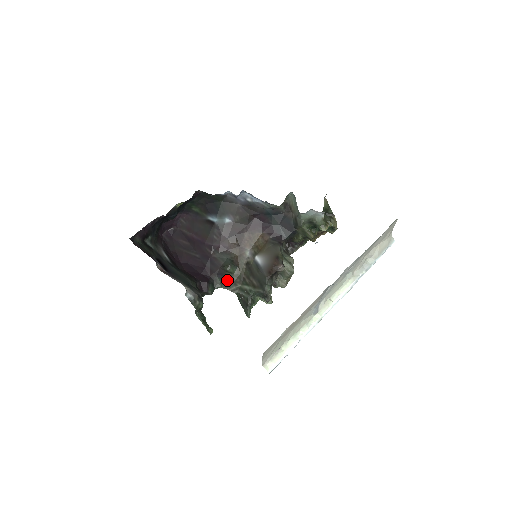
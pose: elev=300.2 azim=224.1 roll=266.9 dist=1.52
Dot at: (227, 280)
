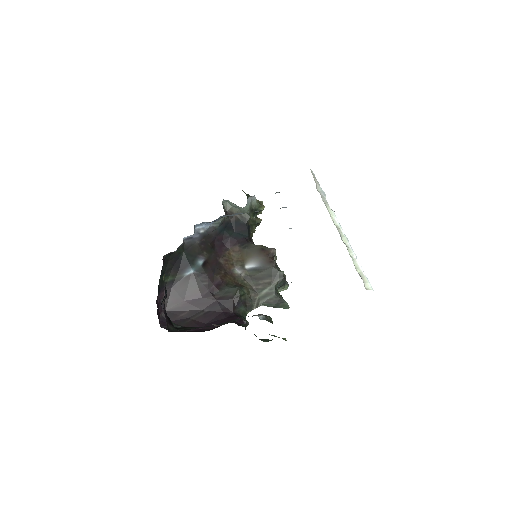
Dot at: (246, 303)
